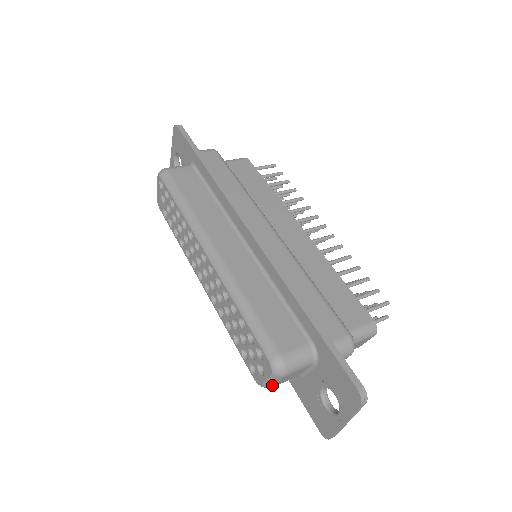
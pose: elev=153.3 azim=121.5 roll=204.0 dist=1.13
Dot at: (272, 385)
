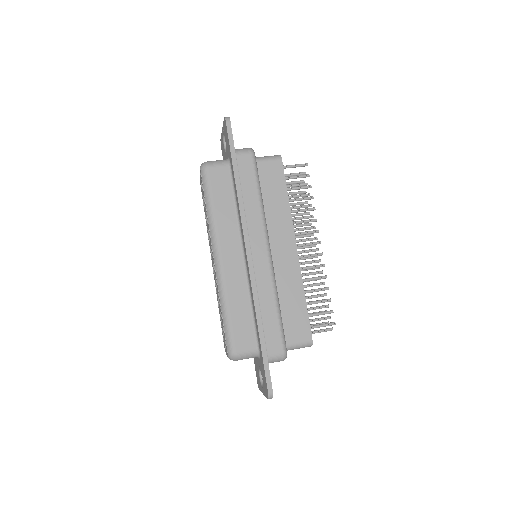
Dot at: occluded
